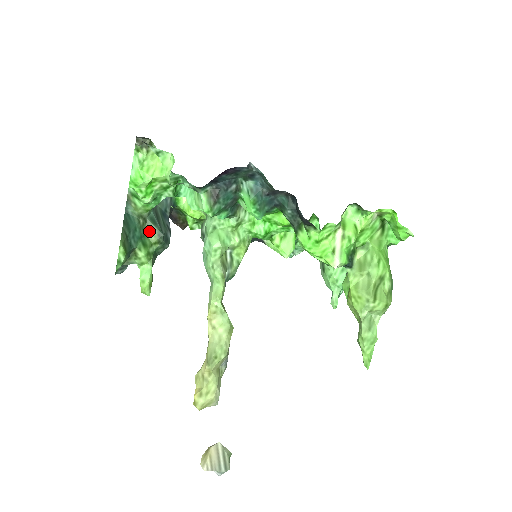
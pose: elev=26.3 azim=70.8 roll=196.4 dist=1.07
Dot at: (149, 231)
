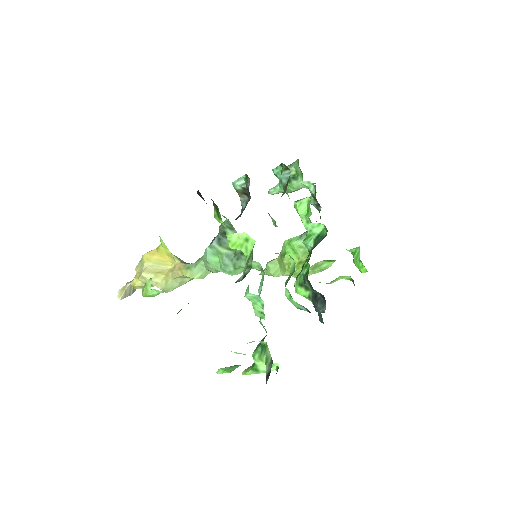
Dot at: occluded
